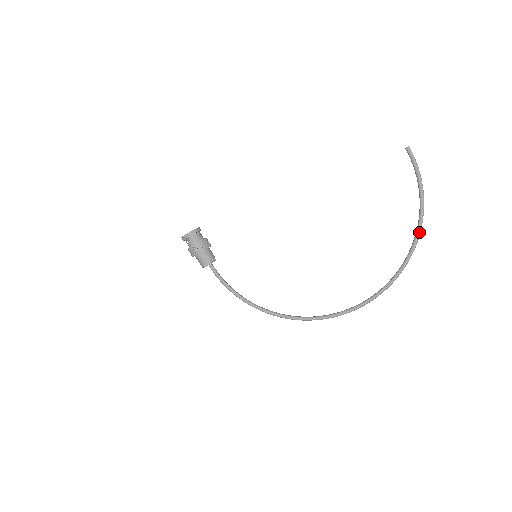
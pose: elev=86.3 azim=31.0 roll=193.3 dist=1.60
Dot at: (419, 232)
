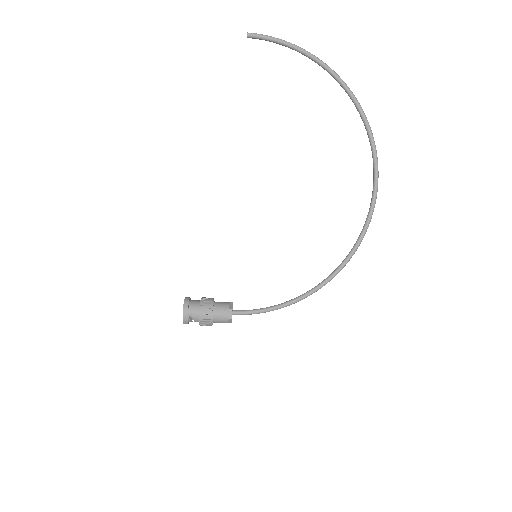
Dot at: (337, 76)
